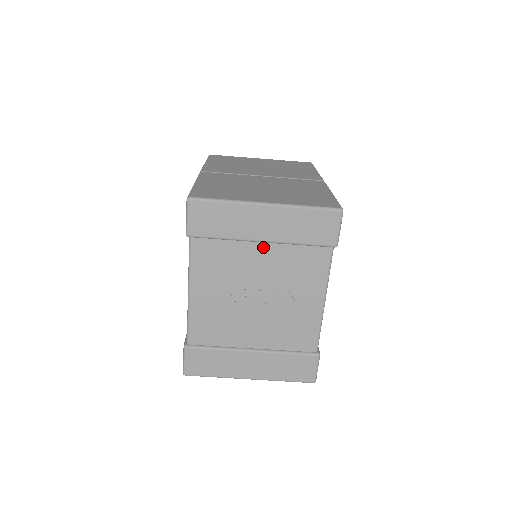
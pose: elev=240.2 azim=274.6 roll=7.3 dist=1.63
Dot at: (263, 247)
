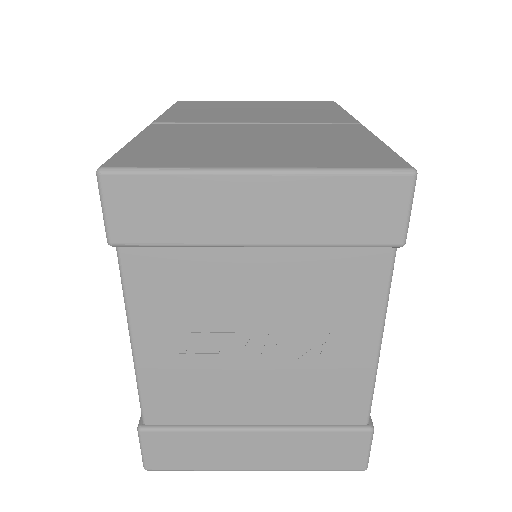
Dot at: (259, 255)
